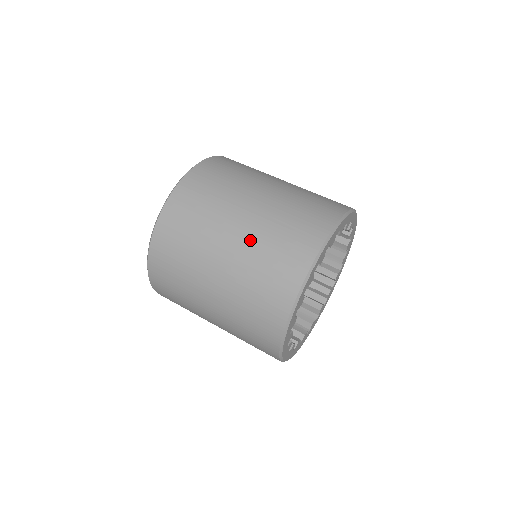
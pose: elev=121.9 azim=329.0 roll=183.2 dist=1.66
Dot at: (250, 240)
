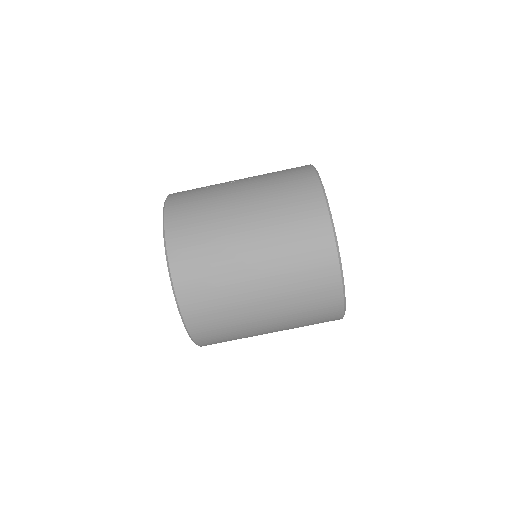
Dot at: (258, 189)
